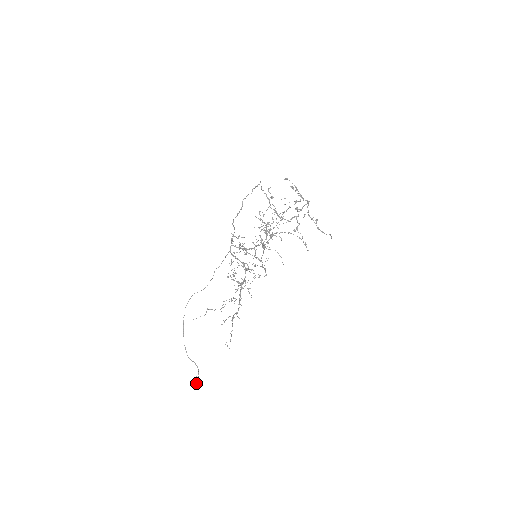
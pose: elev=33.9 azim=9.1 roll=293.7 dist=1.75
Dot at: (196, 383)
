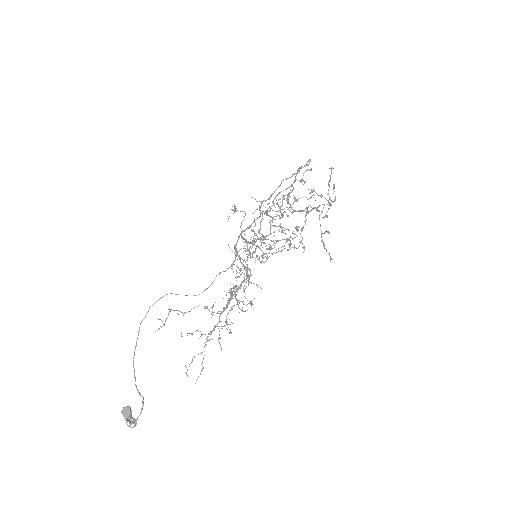
Dot at: (127, 417)
